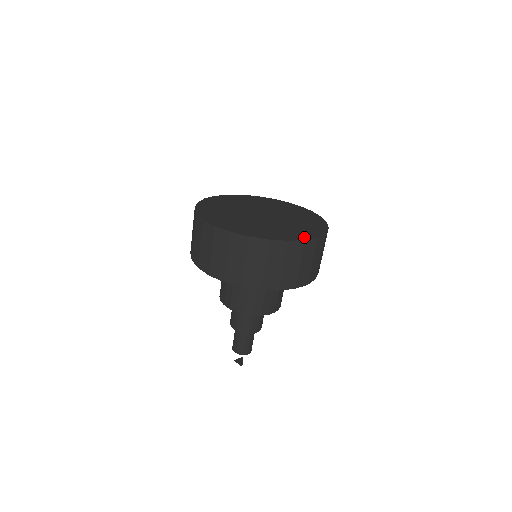
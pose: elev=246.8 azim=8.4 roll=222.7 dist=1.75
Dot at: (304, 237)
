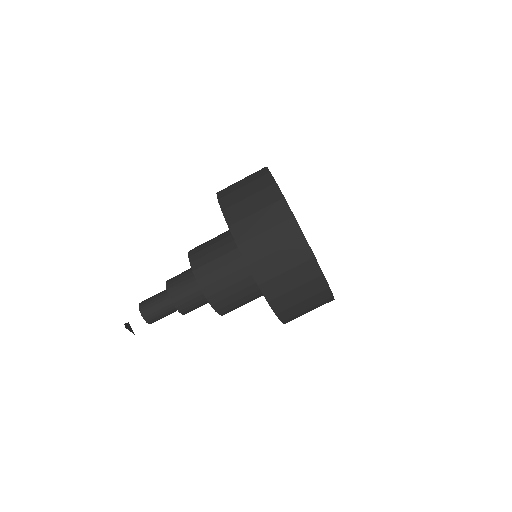
Dot at: occluded
